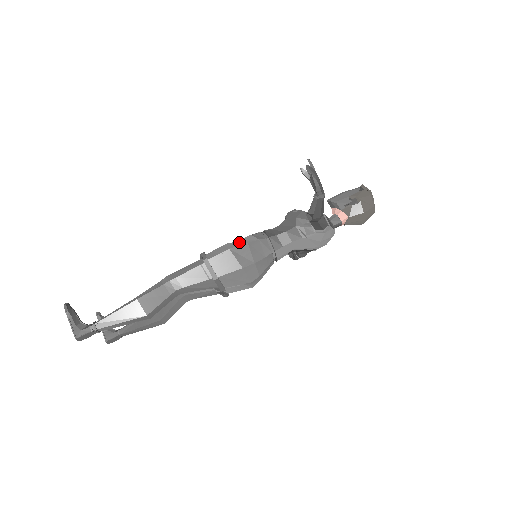
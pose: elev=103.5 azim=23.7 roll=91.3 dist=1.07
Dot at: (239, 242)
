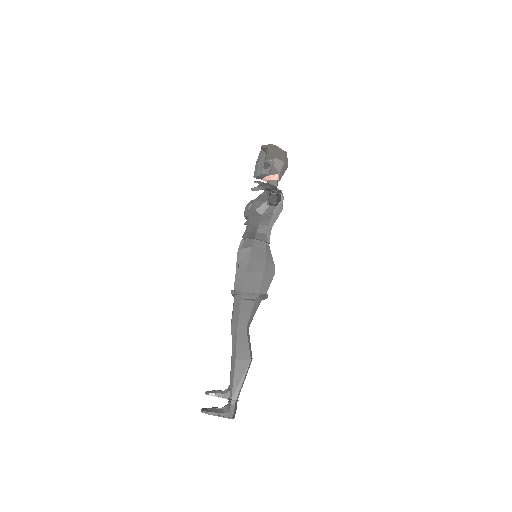
Dot at: (243, 261)
